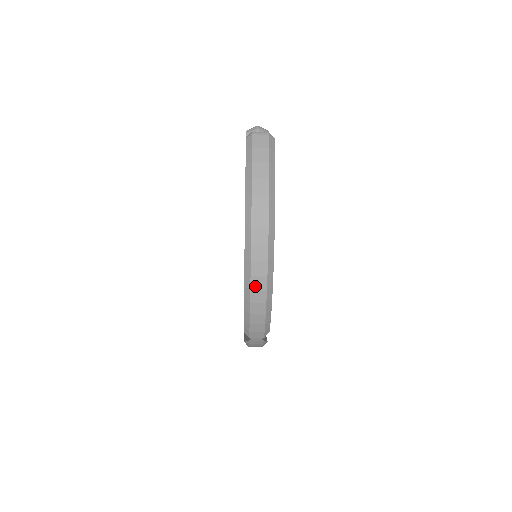
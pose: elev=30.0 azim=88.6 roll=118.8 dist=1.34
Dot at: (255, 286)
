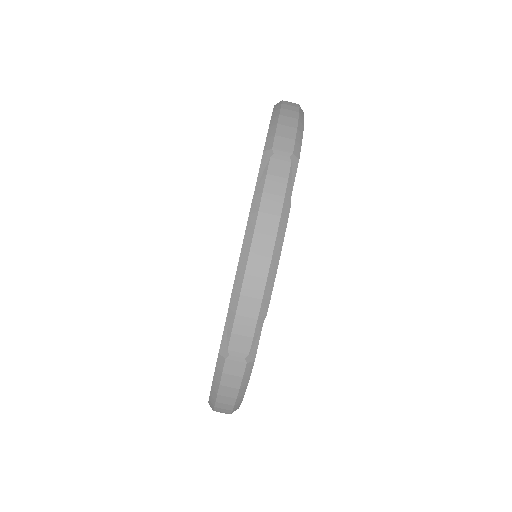
Dot at: (287, 104)
